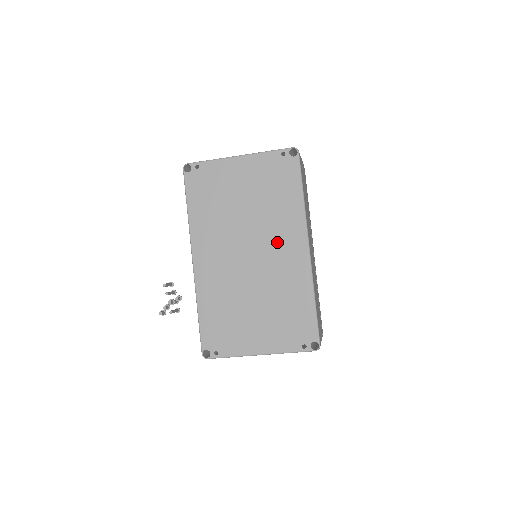
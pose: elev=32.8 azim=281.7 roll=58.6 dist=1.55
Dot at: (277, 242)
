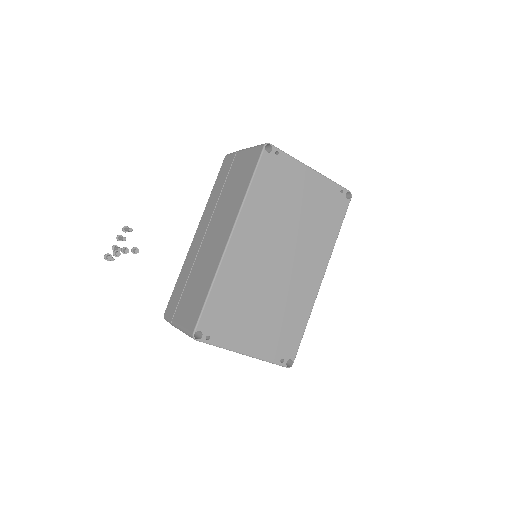
Dot at: (304, 261)
